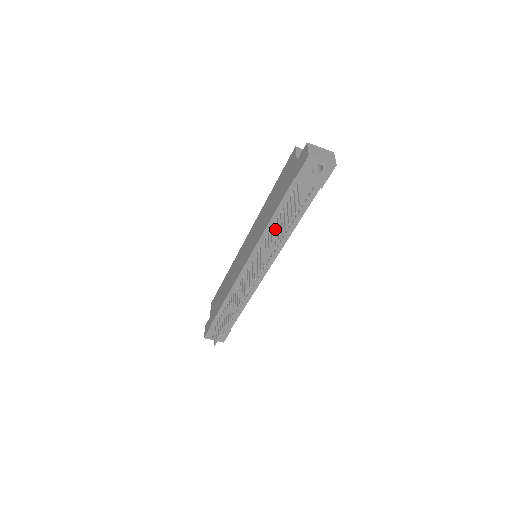
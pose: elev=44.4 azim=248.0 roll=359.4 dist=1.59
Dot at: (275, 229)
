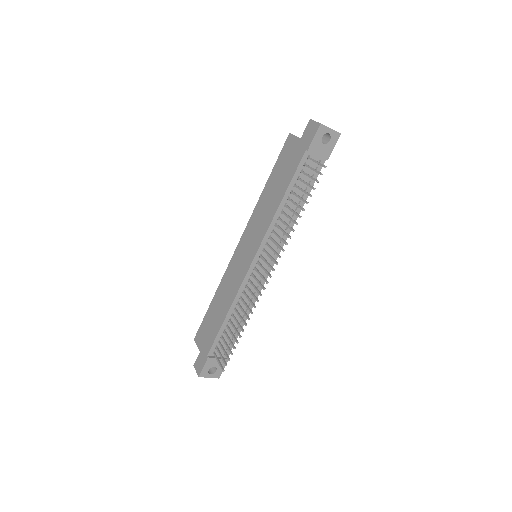
Dot at: (289, 207)
